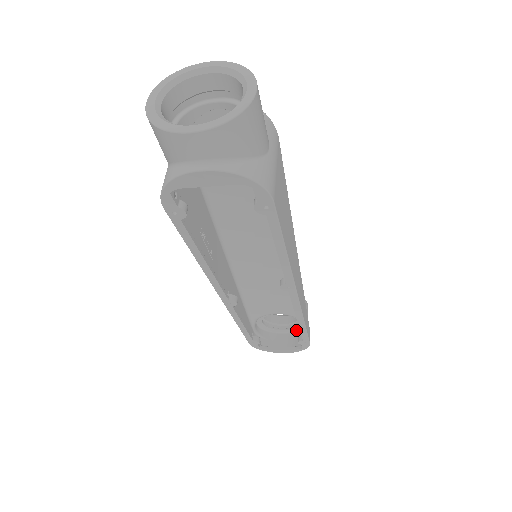
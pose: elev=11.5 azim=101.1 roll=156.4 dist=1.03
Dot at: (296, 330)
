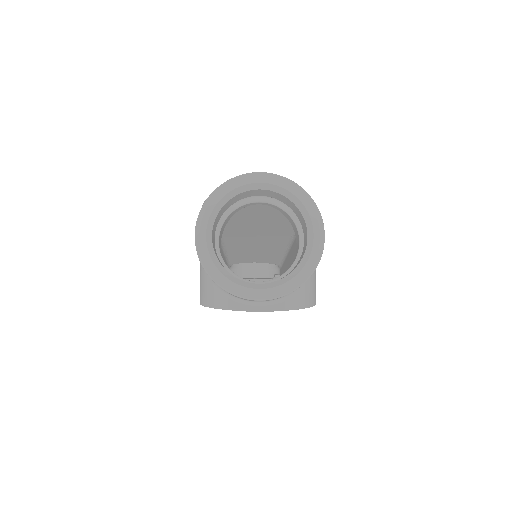
Dot at: occluded
